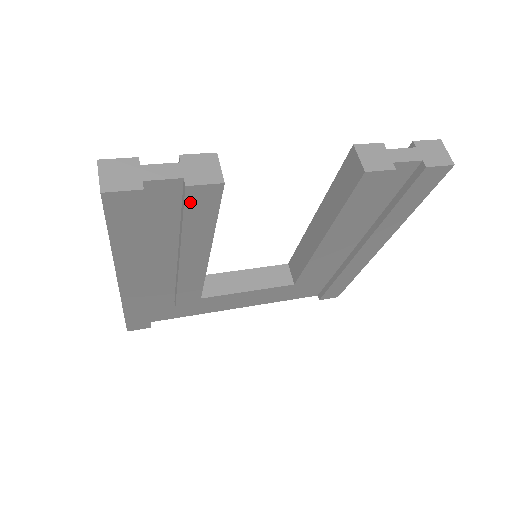
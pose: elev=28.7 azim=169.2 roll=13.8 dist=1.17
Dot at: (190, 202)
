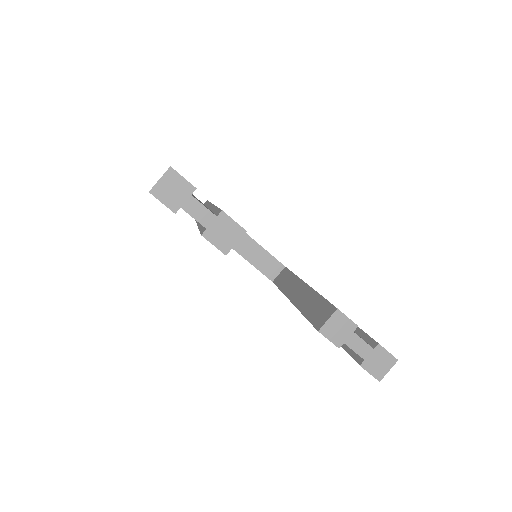
Dot at: occluded
